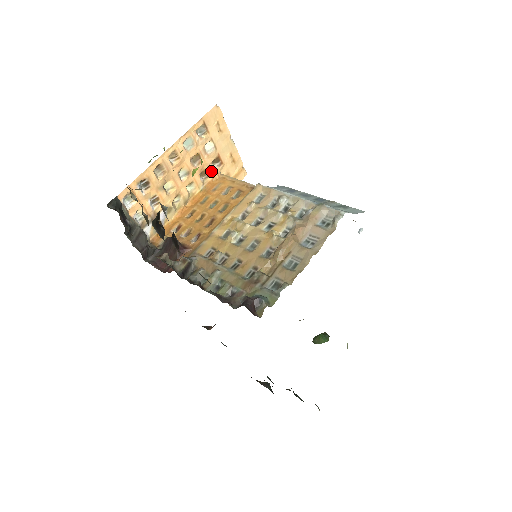
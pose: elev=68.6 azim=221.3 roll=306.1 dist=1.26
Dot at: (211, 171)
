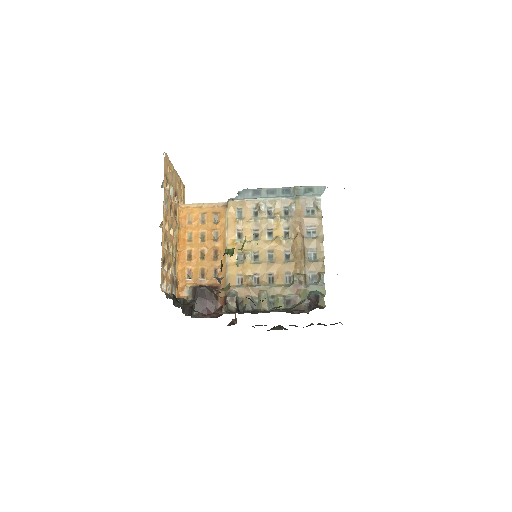
Dot at: (176, 208)
